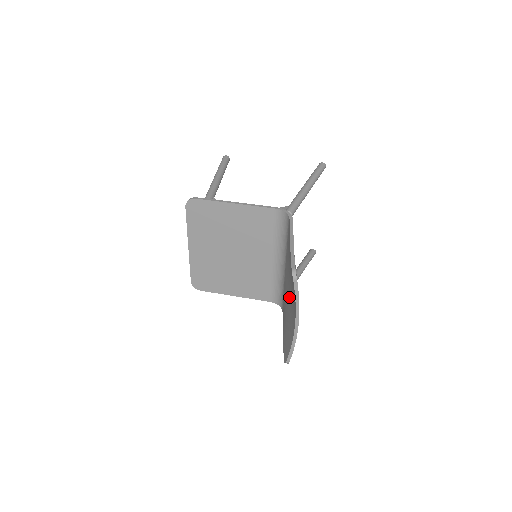
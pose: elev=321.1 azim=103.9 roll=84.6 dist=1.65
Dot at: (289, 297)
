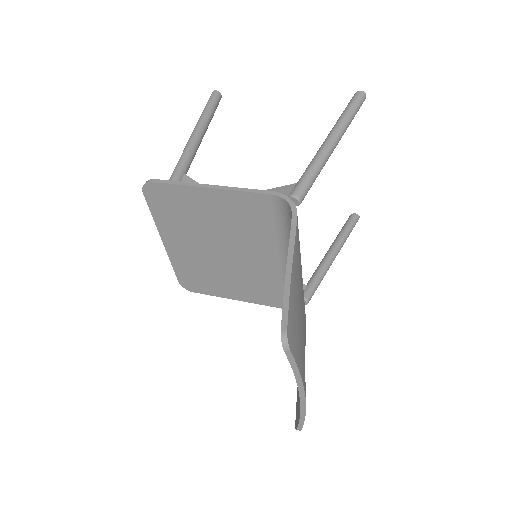
Dot at: occluded
